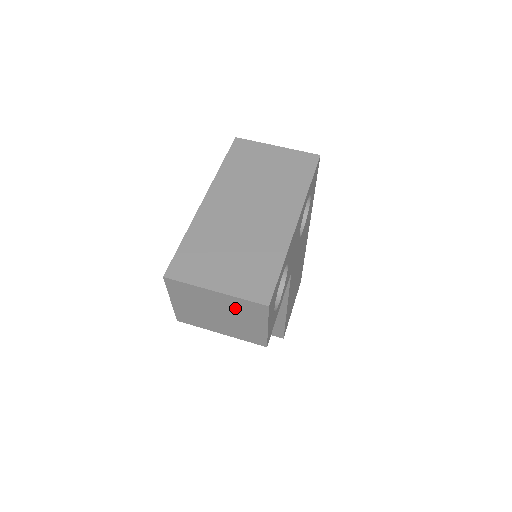
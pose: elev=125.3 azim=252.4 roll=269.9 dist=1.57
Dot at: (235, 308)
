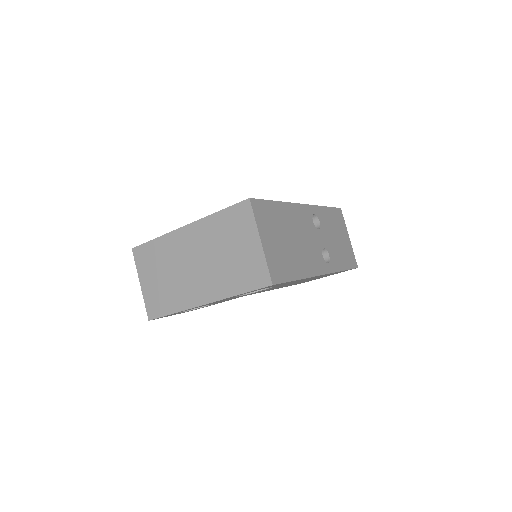
Dot at: occluded
